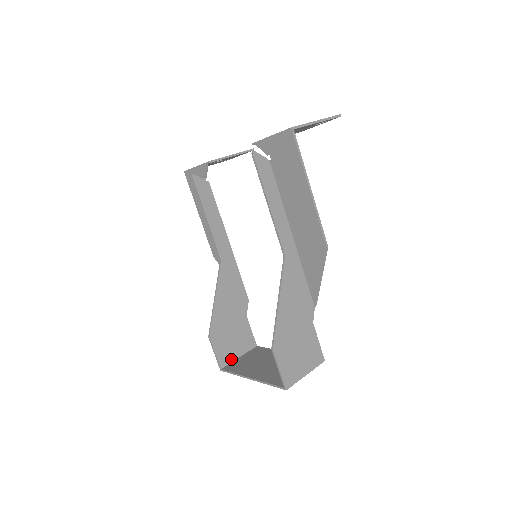
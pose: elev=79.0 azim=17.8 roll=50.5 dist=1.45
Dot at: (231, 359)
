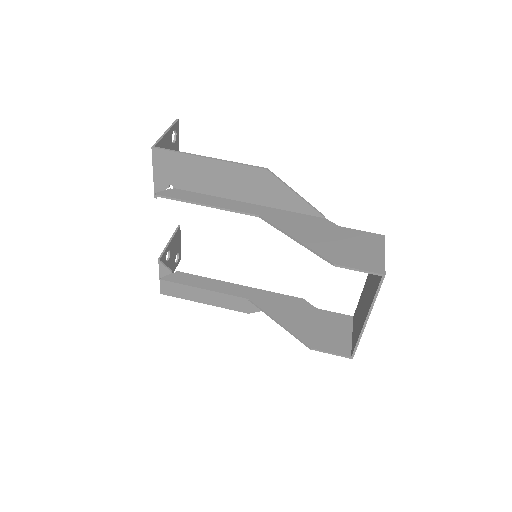
Dot at: (348, 344)
